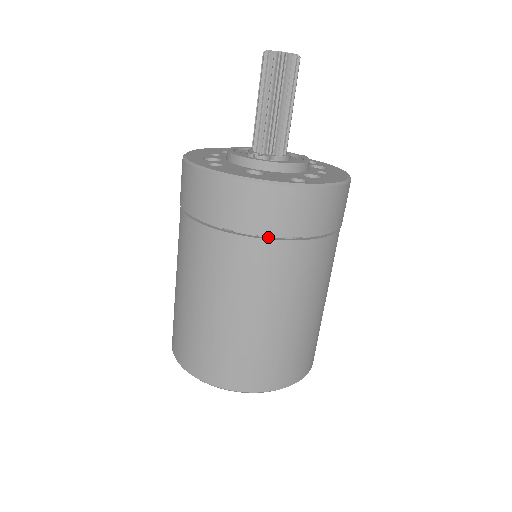
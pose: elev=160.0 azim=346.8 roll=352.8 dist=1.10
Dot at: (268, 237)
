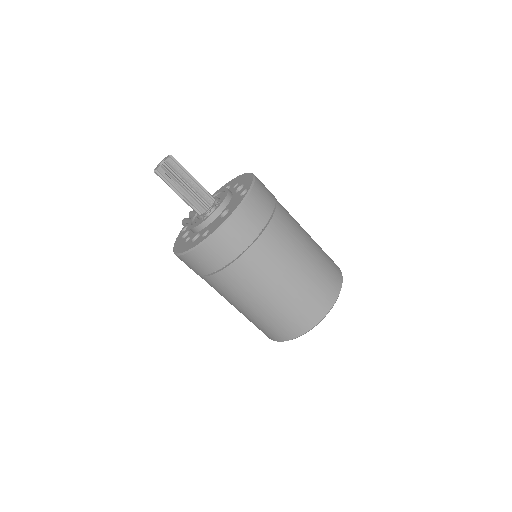
Dot at: occluded
